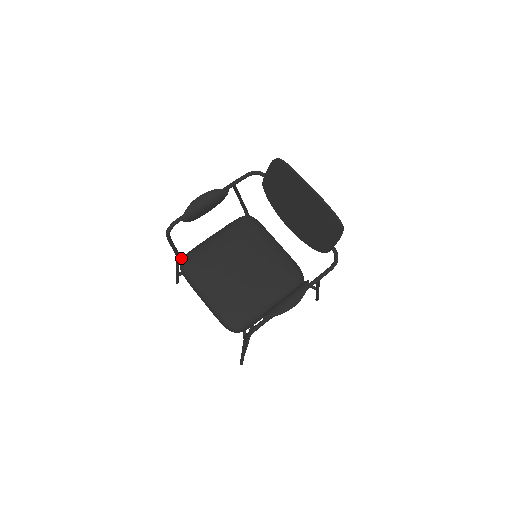
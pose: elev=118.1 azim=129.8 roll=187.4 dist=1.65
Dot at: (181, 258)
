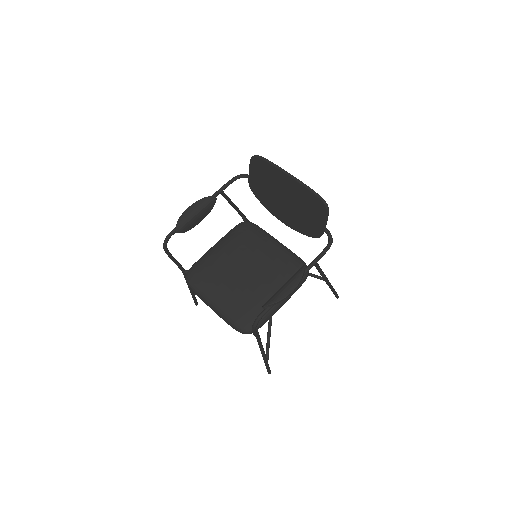
Dot at: occluded
